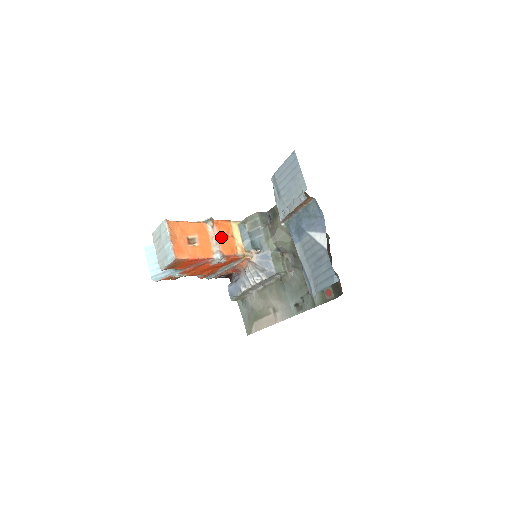
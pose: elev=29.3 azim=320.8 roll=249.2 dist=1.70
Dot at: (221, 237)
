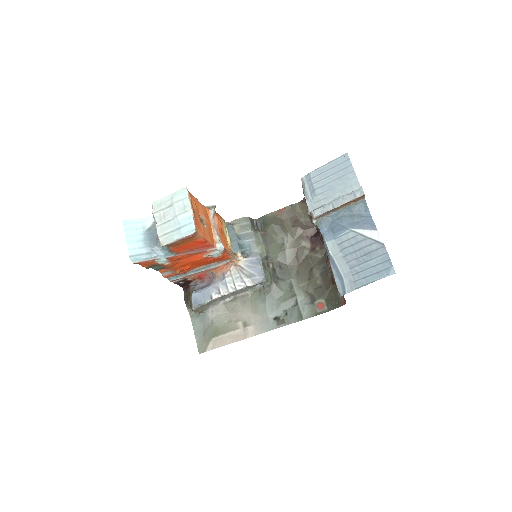
Dot at: (219, 229)
